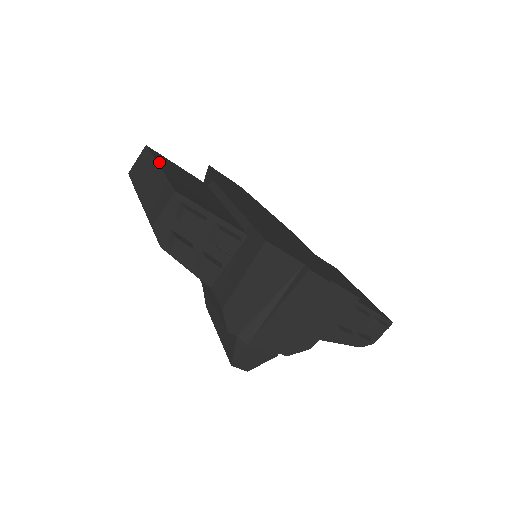
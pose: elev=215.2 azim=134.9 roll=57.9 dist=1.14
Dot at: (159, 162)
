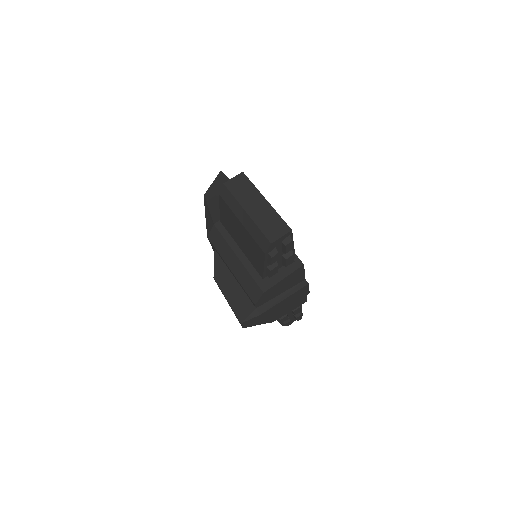
Dot at: (261, 194)
